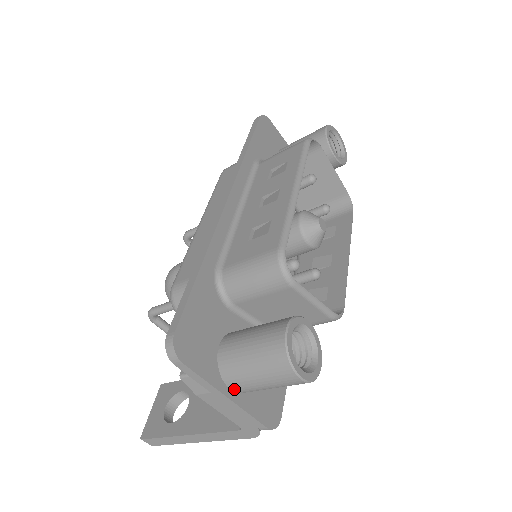
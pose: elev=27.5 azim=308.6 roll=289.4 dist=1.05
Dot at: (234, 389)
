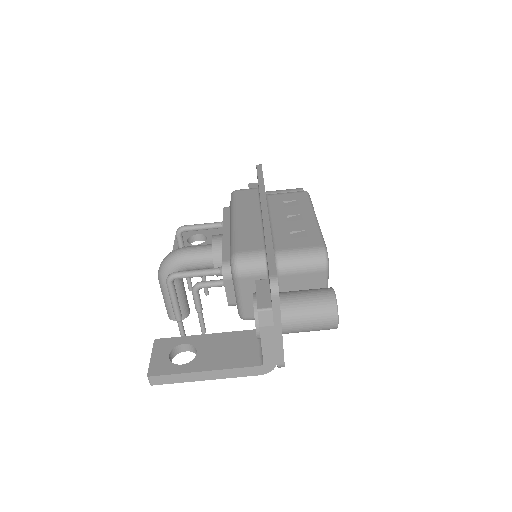
Dot at: (285, 327)
